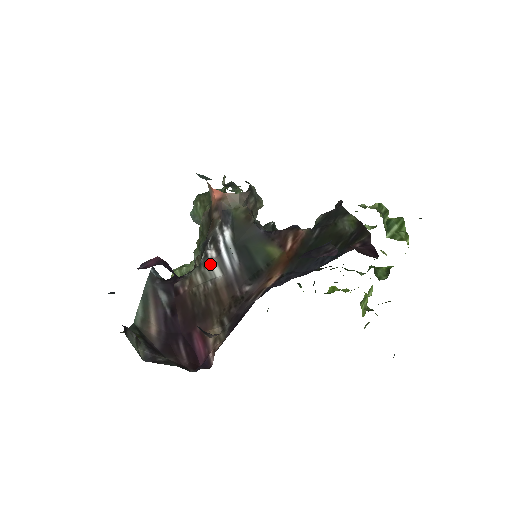
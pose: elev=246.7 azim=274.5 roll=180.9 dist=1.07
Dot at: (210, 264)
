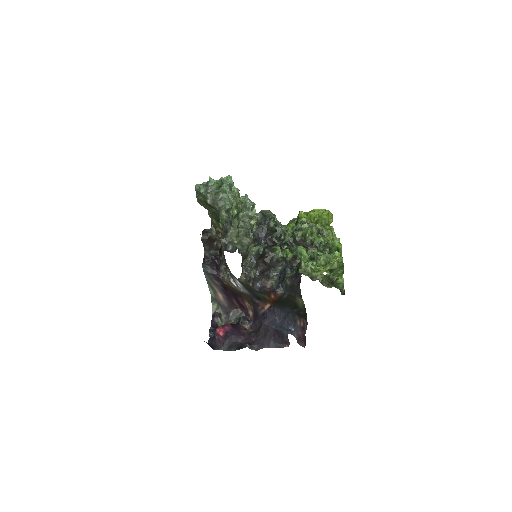
Dot at: occluded
